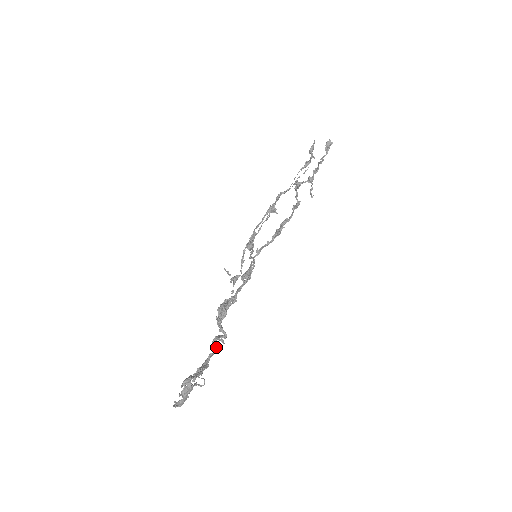
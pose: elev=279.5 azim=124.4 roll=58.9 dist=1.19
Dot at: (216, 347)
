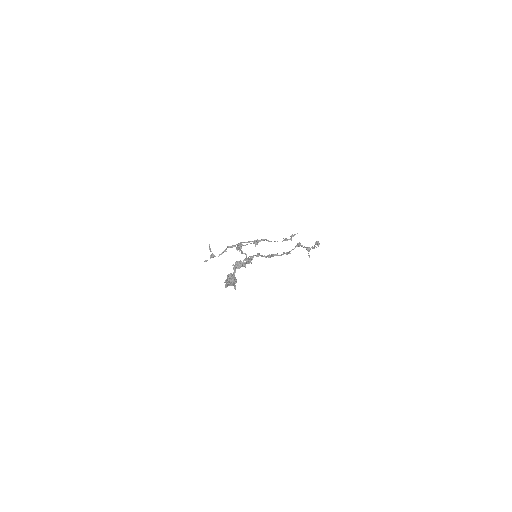
Dot at: occluded
